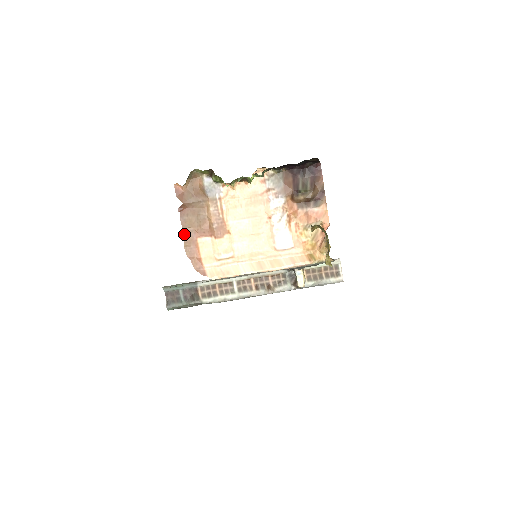
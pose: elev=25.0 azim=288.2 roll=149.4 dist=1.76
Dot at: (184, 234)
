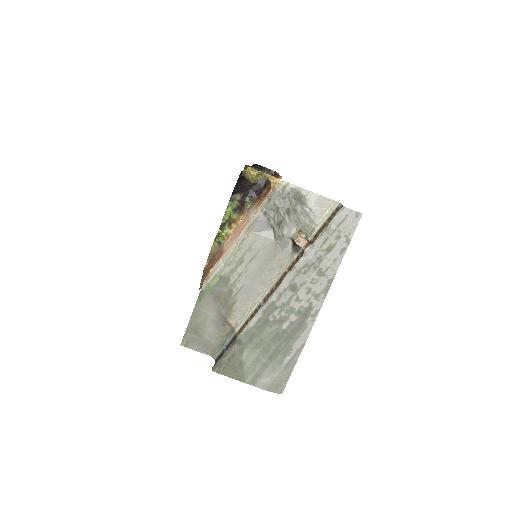
Dot at: occluded
